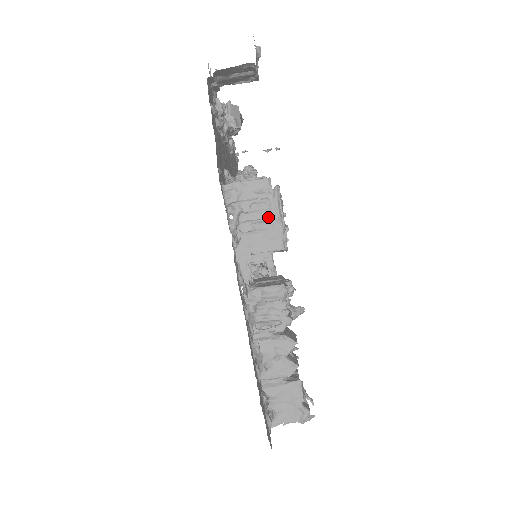
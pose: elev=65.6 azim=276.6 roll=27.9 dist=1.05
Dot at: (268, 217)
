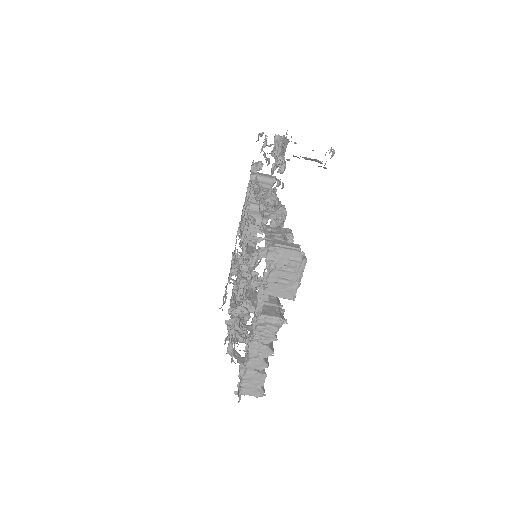
Dot at: (291, 277)
